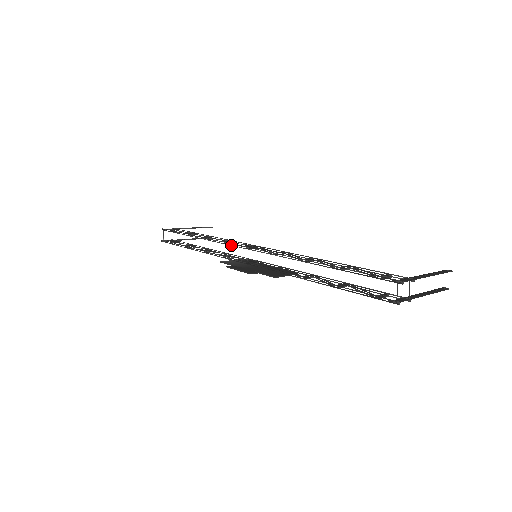
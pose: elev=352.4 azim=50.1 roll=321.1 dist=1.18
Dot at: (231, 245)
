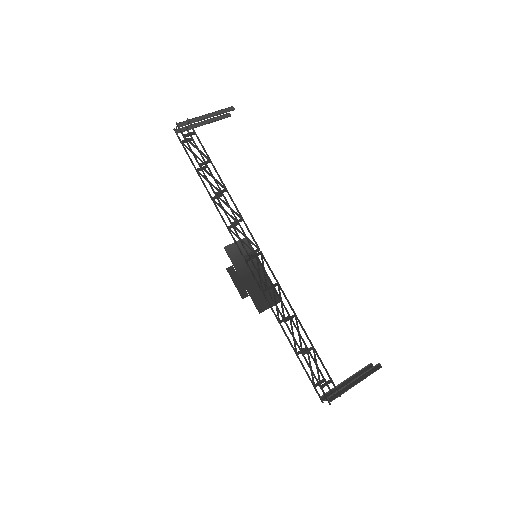
Dot at: (237, 236)
